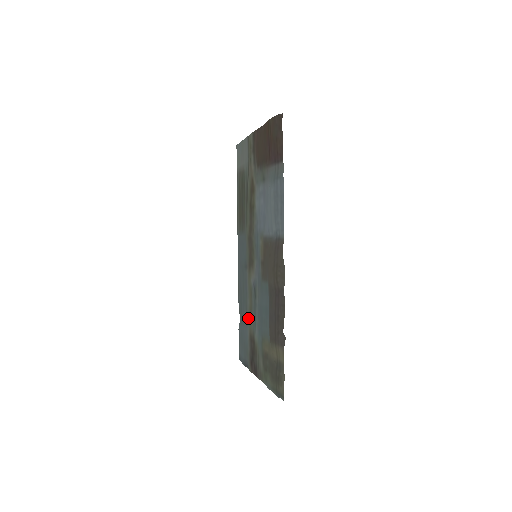
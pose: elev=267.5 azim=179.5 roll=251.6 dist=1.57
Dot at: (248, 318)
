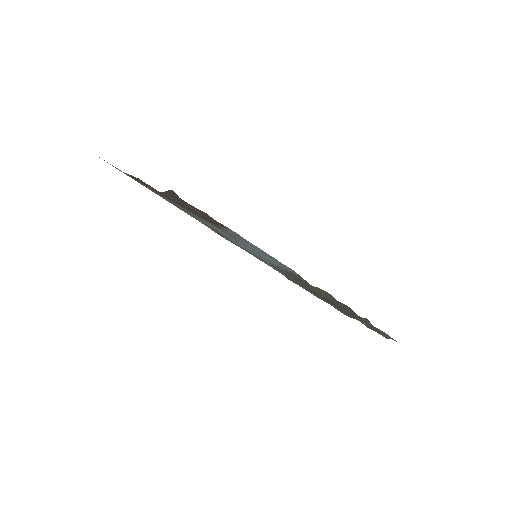
Dot at: occluded
